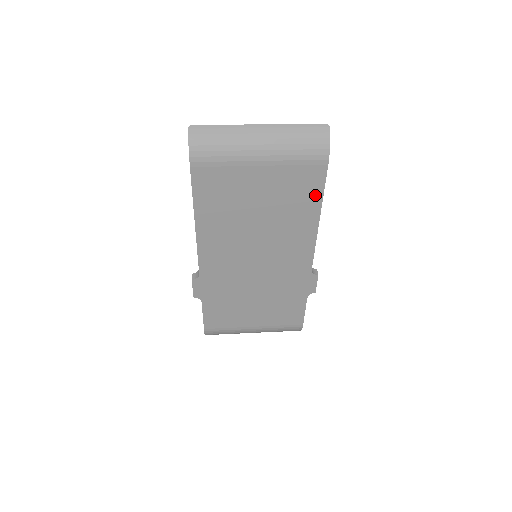
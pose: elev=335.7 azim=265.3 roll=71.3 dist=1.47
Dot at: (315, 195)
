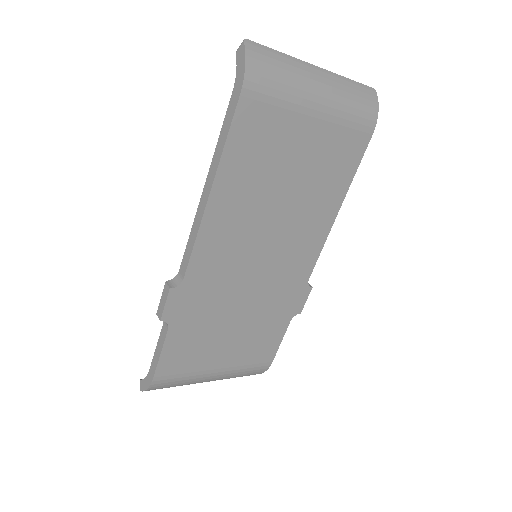
Dot at: (348, 173)
